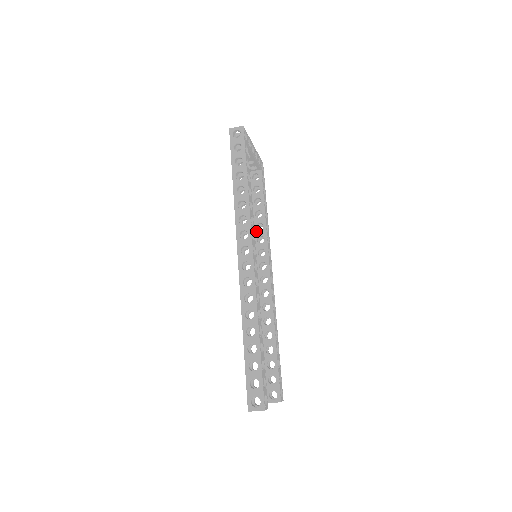
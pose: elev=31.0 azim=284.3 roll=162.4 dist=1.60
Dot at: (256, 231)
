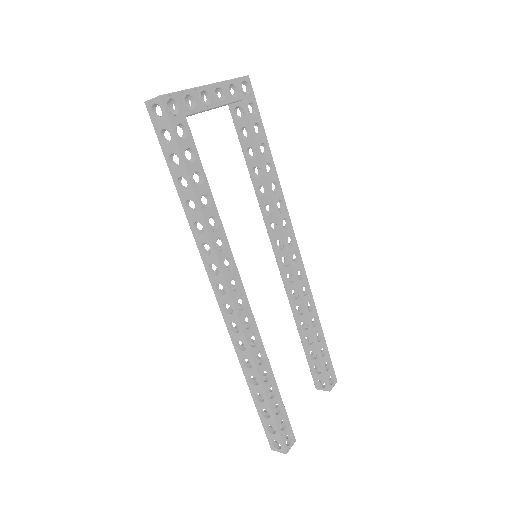
Dot at: (260, 198)
